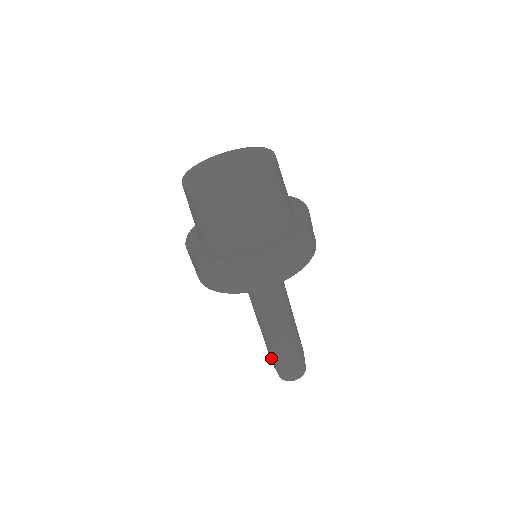
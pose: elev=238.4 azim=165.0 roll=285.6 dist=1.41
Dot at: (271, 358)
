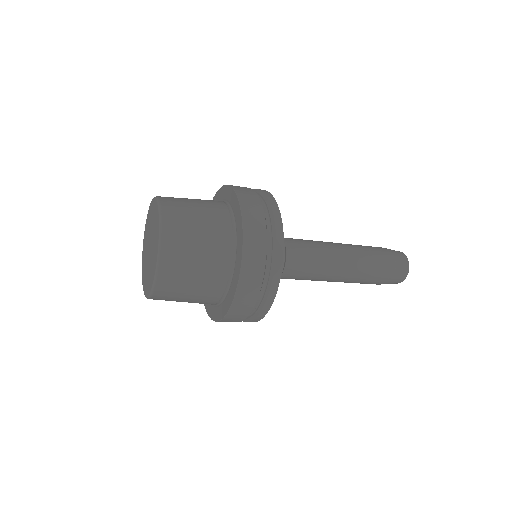
Dot at: occluded
